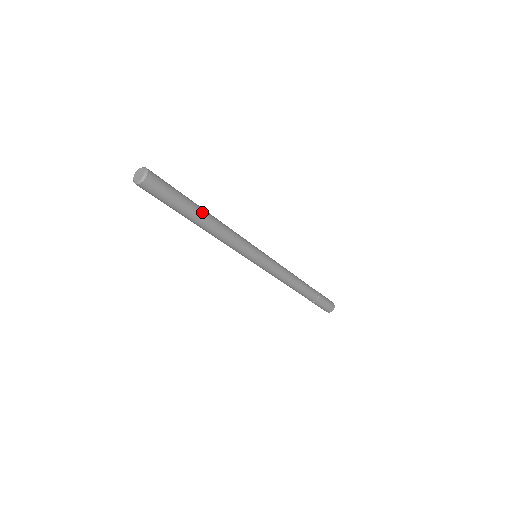
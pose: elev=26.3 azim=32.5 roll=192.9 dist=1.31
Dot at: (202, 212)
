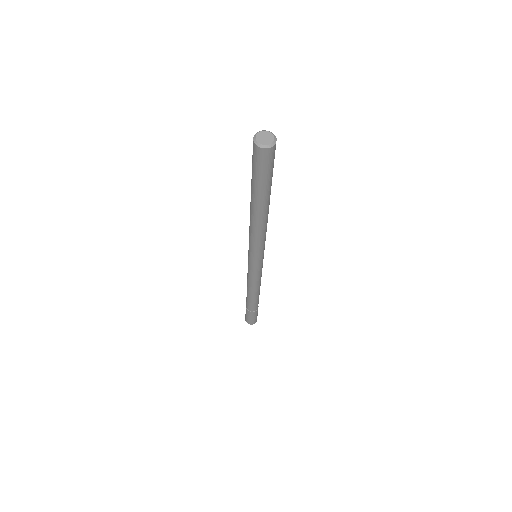
Dot at: (265, 205)
